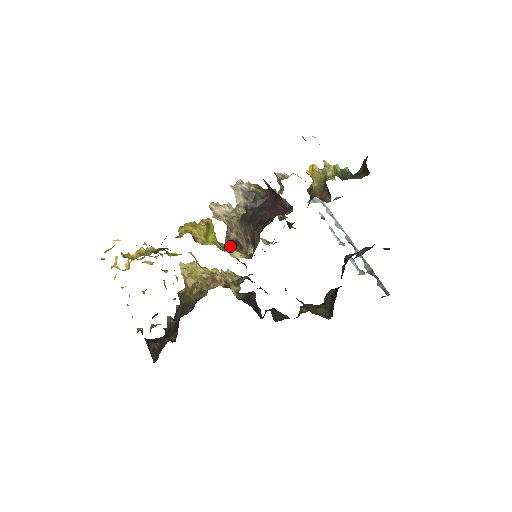
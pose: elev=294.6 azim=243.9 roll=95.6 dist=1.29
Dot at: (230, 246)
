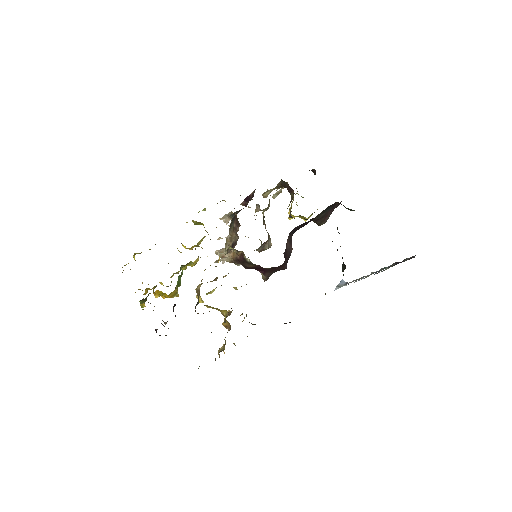
Dot at: occluded
